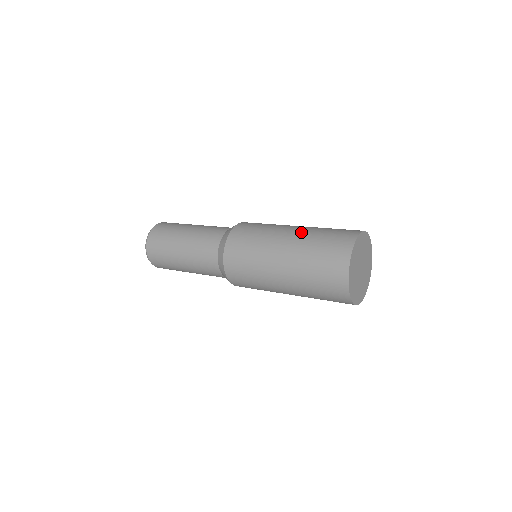
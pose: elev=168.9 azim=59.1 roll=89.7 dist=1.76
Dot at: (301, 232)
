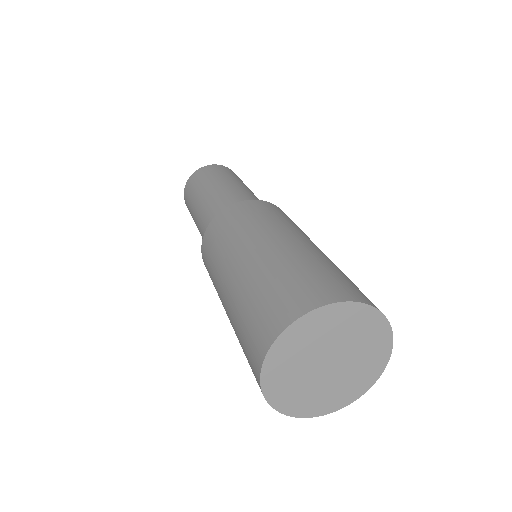
Dot at: (308, 248)
